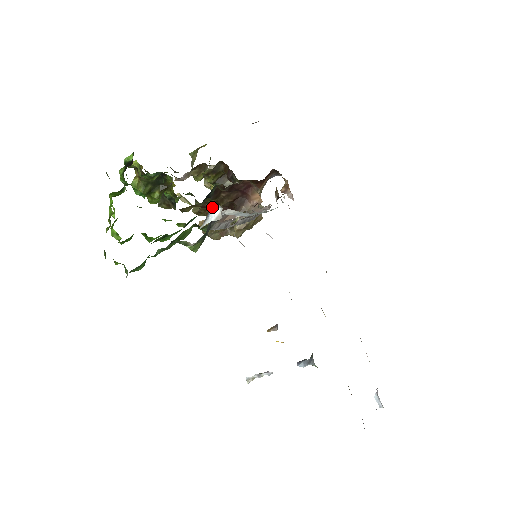
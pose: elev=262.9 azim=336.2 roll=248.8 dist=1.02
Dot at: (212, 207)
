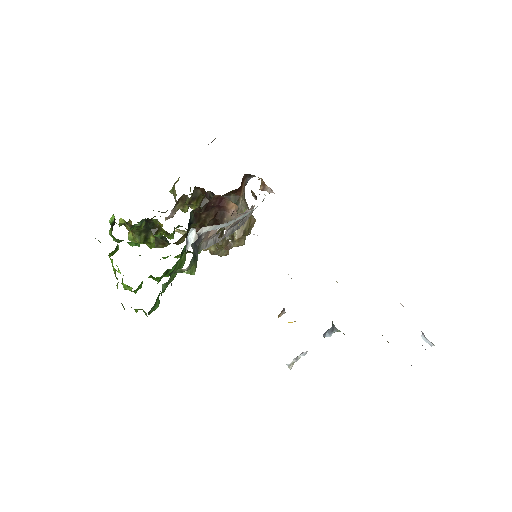
Dot at: occluded
